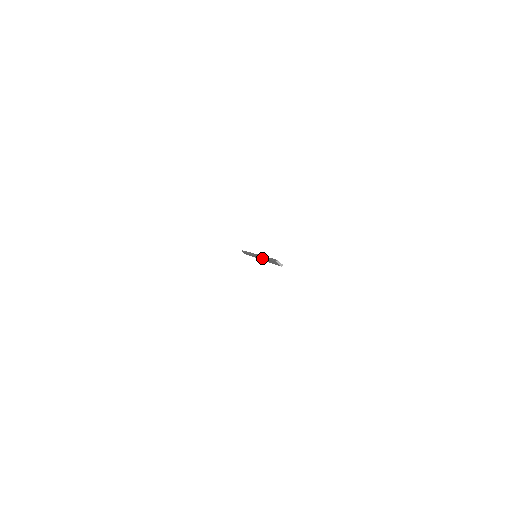
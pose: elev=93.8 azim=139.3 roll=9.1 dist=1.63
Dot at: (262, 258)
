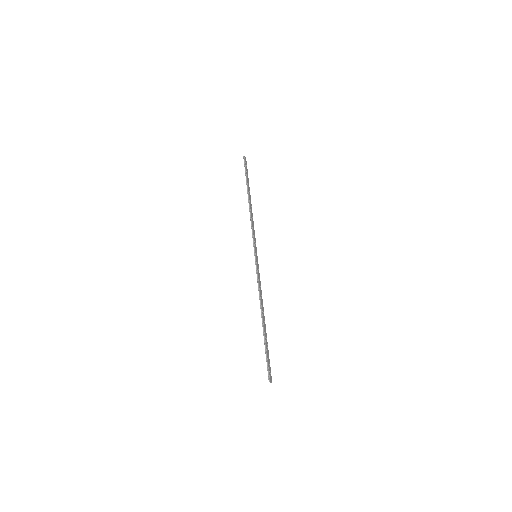
Dot at: (260, 305)
